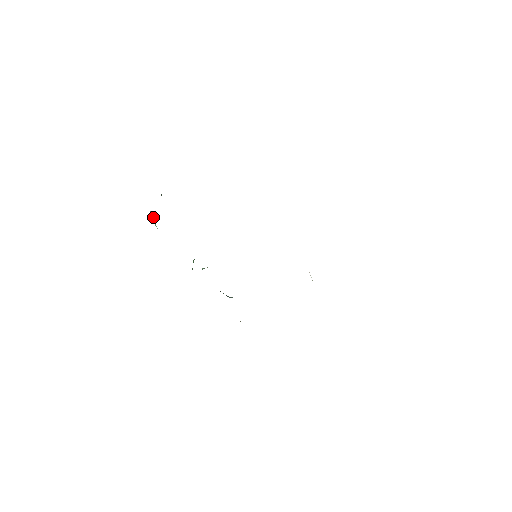
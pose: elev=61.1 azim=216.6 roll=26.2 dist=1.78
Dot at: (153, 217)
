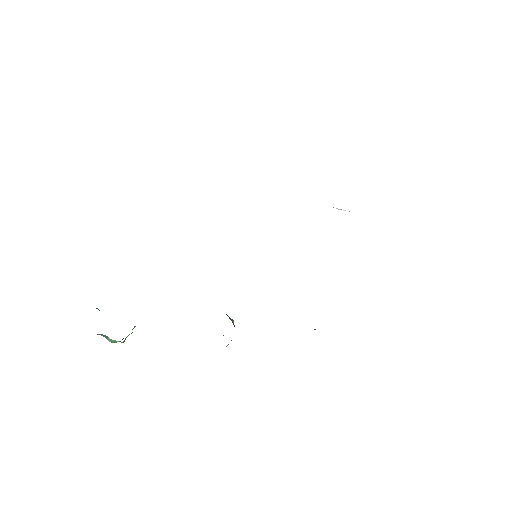
Dot at: occluded
